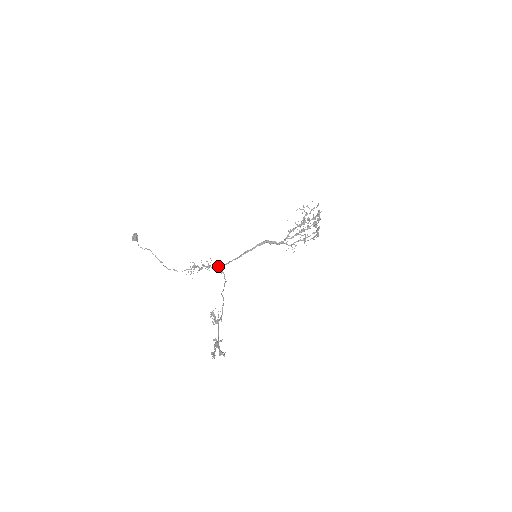
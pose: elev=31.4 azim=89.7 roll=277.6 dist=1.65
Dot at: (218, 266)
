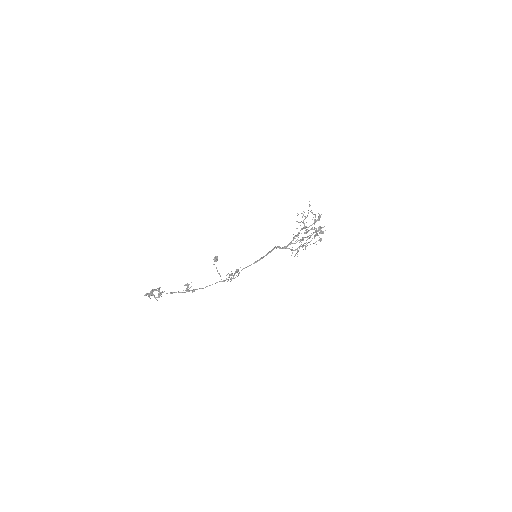
Dot at: occluded
